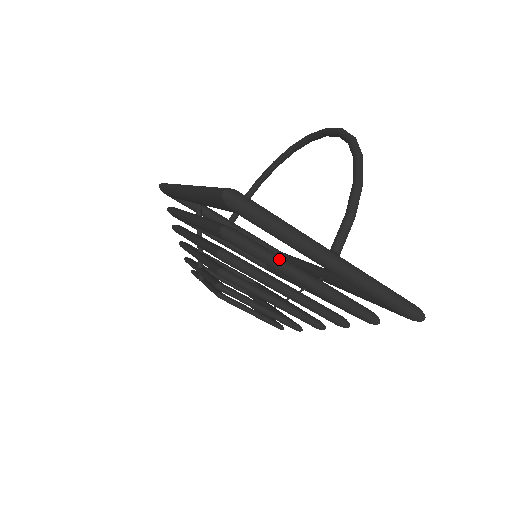
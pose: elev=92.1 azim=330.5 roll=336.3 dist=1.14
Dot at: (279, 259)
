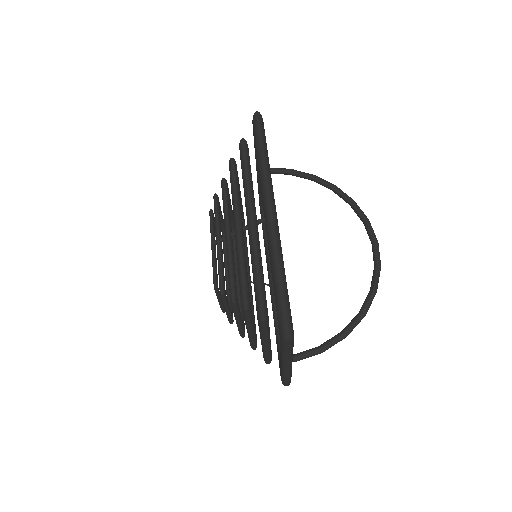
Dot at: (268, 336)
